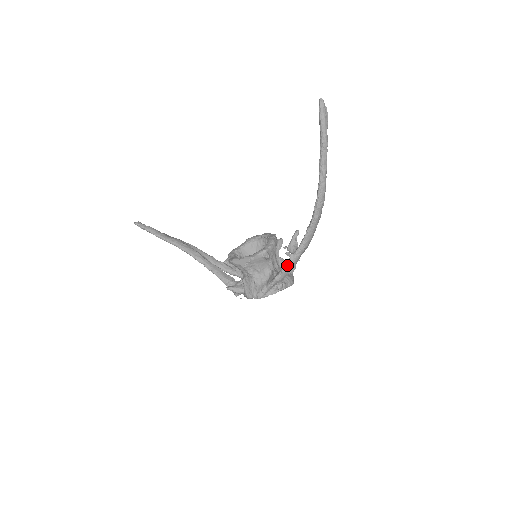
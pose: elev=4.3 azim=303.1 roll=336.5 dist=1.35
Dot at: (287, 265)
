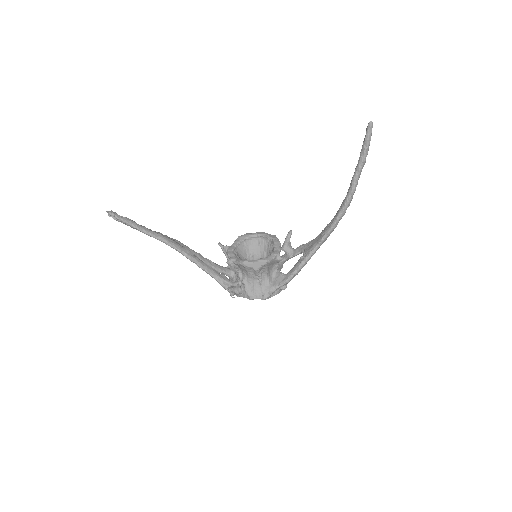
Dot at: (299, 268)
